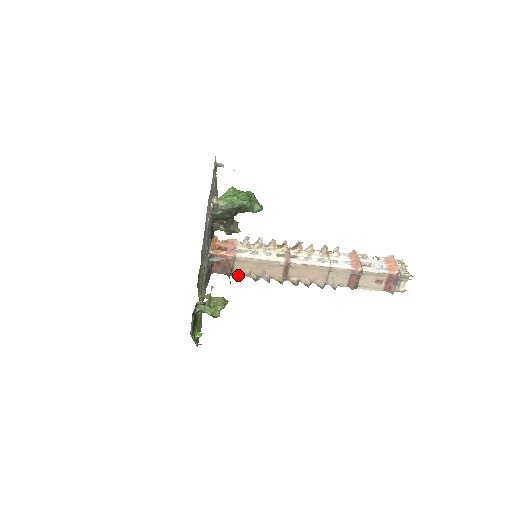
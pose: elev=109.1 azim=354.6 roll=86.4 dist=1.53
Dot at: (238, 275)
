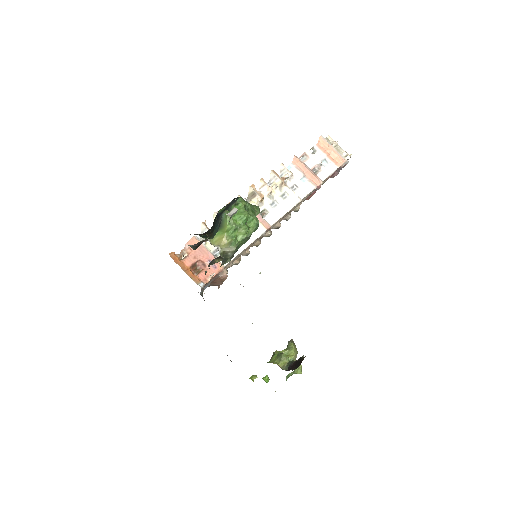
Dot at: occluded
